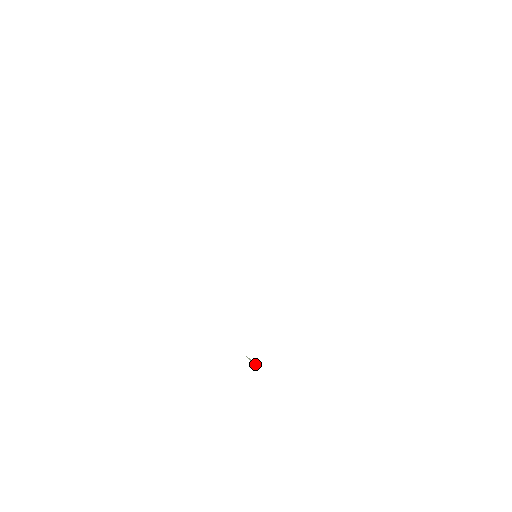
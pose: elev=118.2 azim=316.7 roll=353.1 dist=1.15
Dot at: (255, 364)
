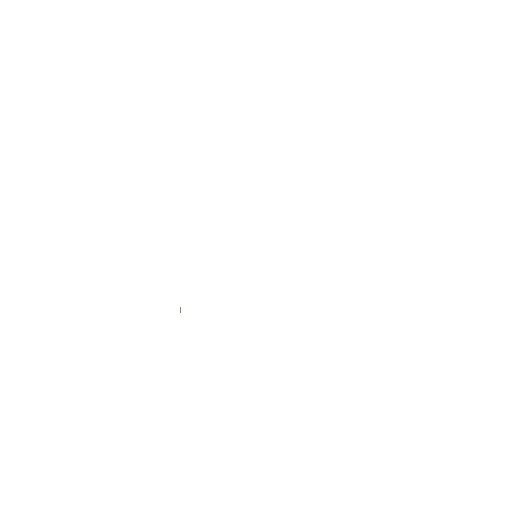
Dot at: occluded
